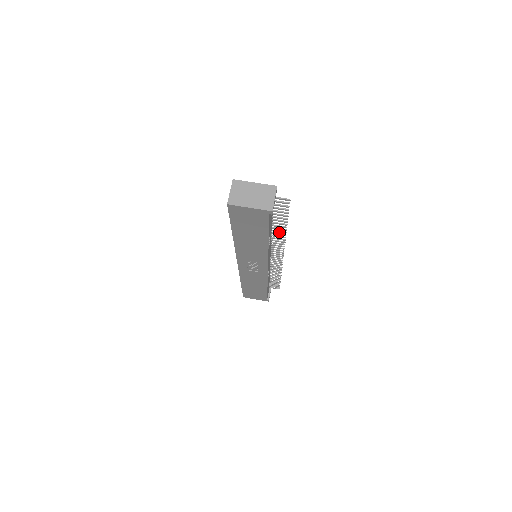
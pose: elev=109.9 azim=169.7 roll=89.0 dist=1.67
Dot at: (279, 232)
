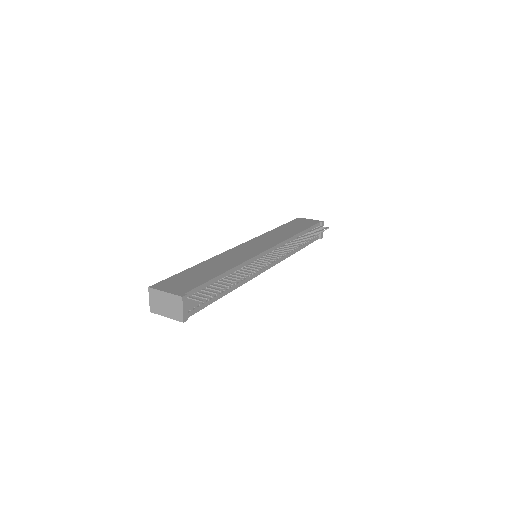
Dot at: (242, 274)
